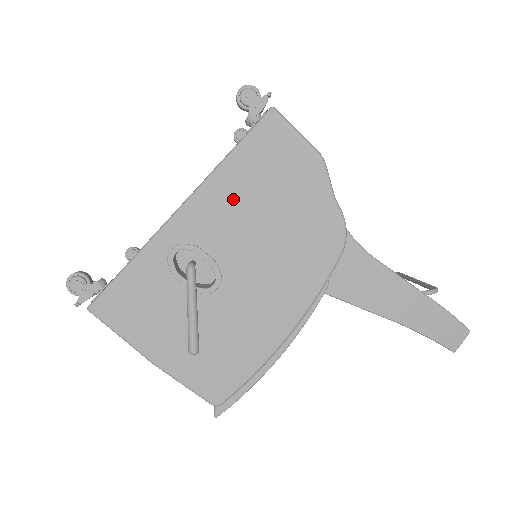
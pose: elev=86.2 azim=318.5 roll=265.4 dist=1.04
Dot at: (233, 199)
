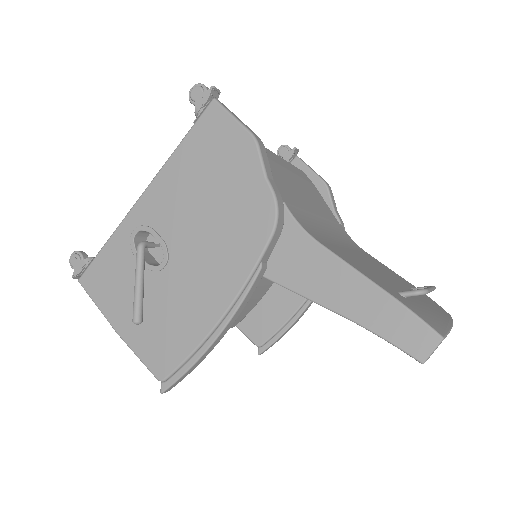
Dot at: (180, 184)
